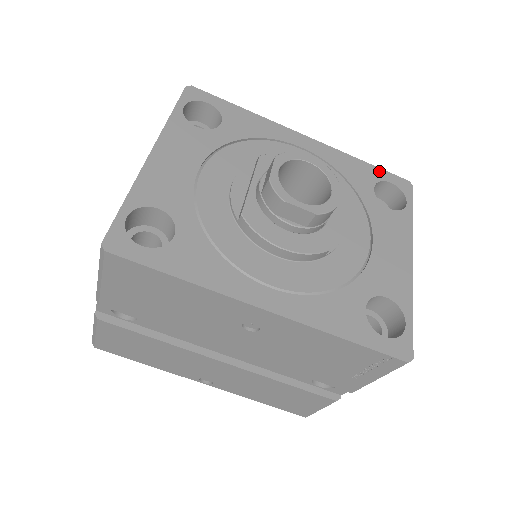
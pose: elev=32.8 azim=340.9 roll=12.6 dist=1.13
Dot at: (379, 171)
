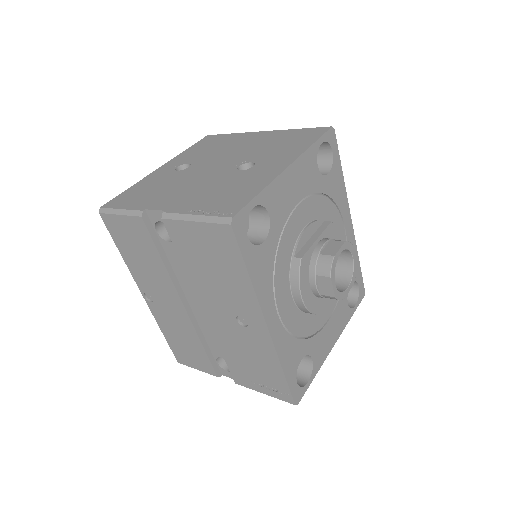
Dot at: (360, 274)
